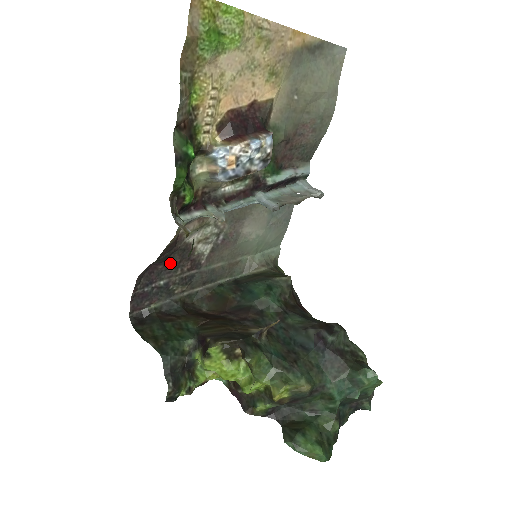
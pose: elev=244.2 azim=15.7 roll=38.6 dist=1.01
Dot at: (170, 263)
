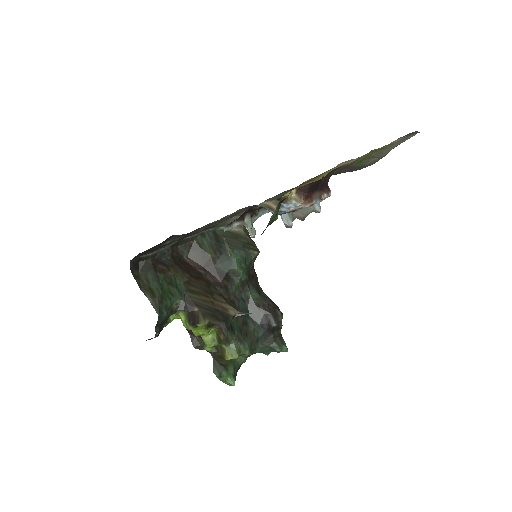
Dot at: occluded
